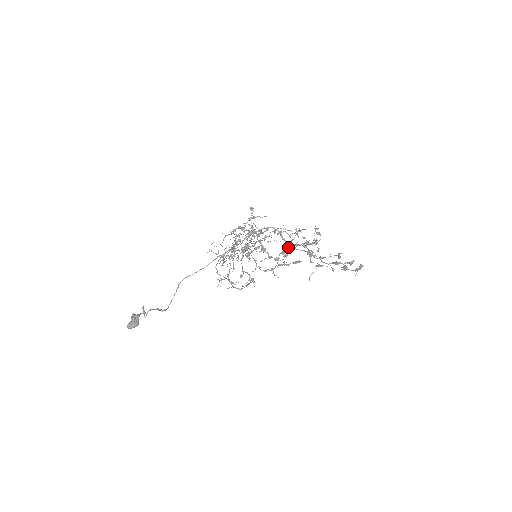
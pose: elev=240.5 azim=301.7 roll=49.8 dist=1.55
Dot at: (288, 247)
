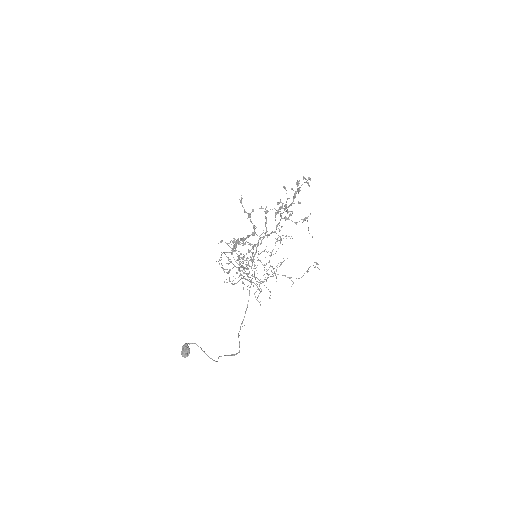
Dot at: (250, 219)
